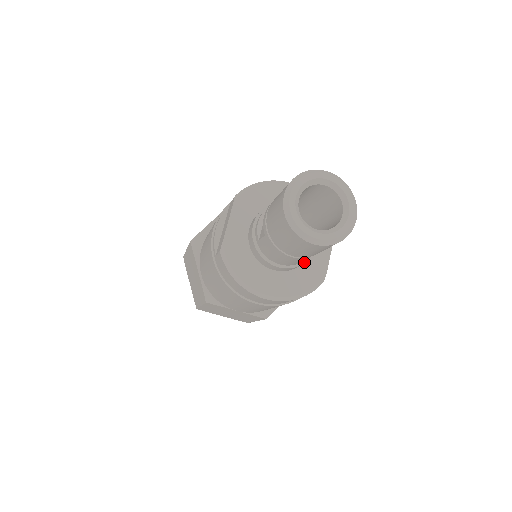
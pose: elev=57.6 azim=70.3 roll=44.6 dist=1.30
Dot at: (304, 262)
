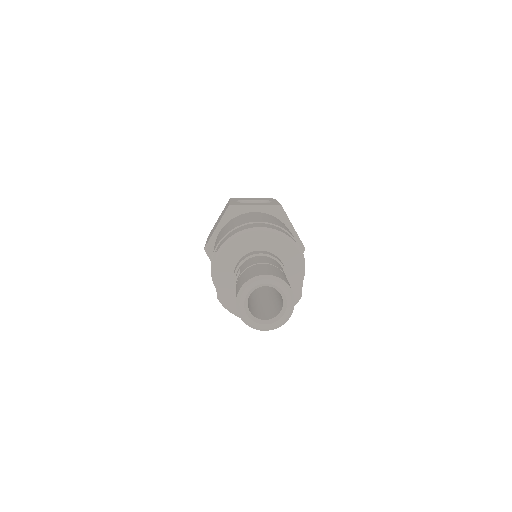
Dot at: occluded
